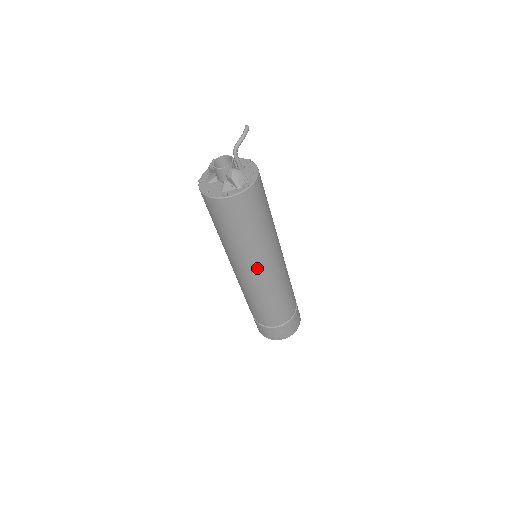
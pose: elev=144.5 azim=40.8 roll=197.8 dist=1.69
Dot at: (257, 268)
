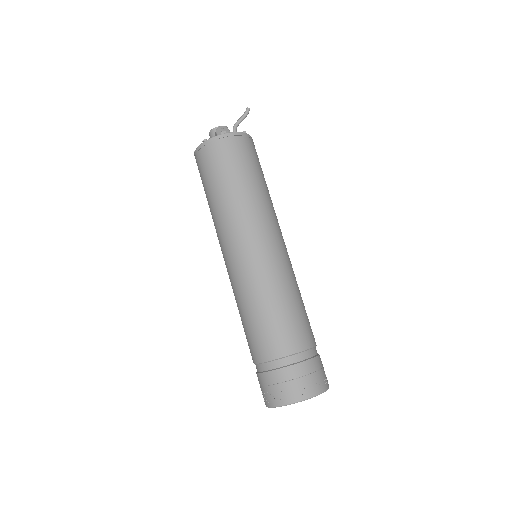
Dot at: (238, 242)
